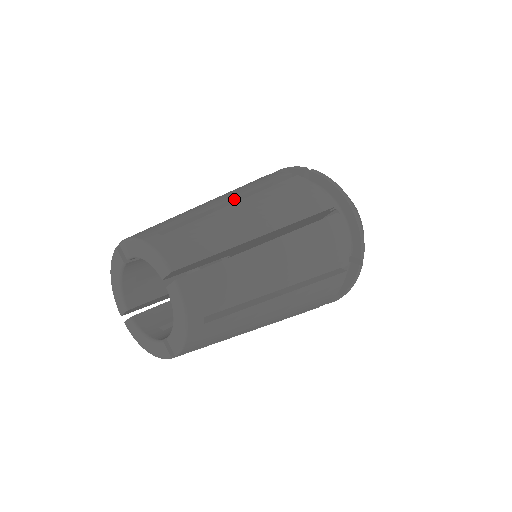
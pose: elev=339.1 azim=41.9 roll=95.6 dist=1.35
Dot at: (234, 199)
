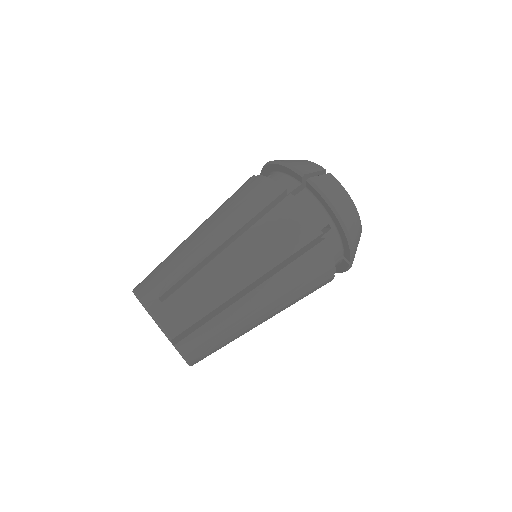
Dot at: (225, 242)
